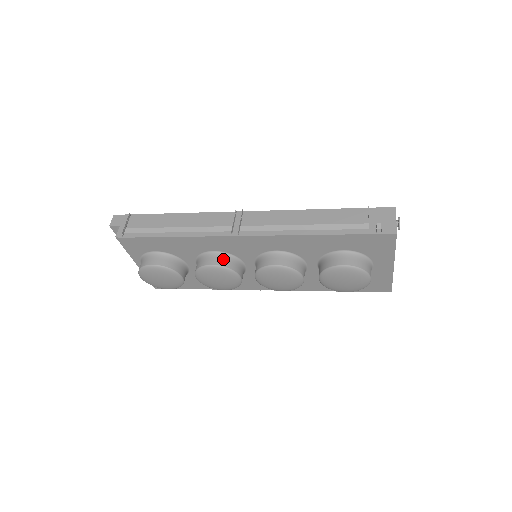
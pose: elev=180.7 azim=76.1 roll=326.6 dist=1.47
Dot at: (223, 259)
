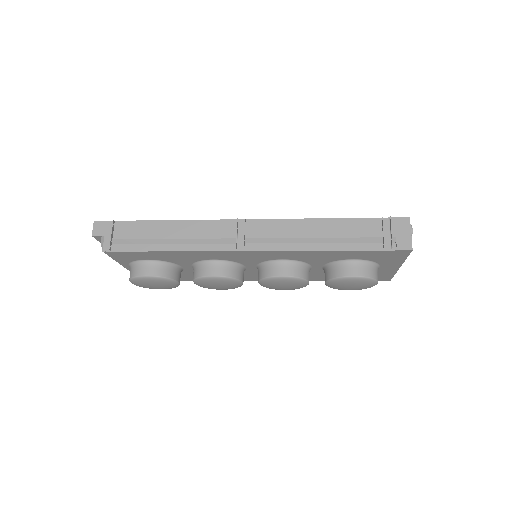
Dot at: (225, 268)
